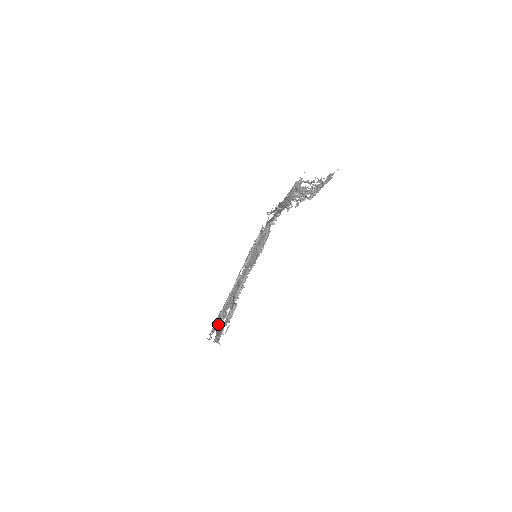
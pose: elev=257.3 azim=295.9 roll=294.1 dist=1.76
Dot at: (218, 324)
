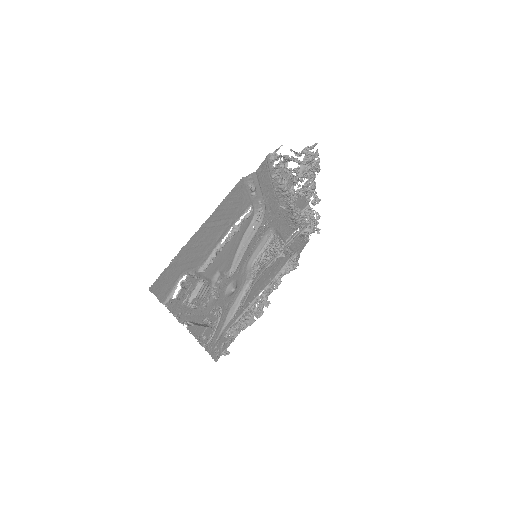
Dot at: (209, 325)
